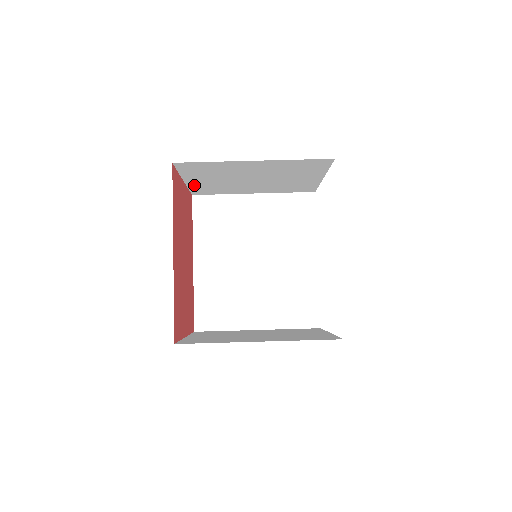
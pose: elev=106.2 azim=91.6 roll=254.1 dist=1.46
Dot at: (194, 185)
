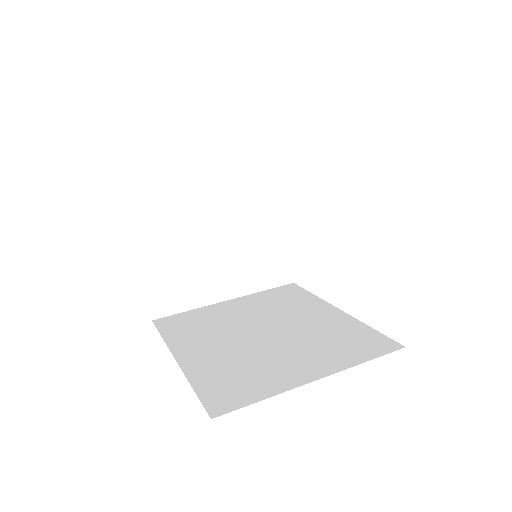
Dot at: (152, 271)
